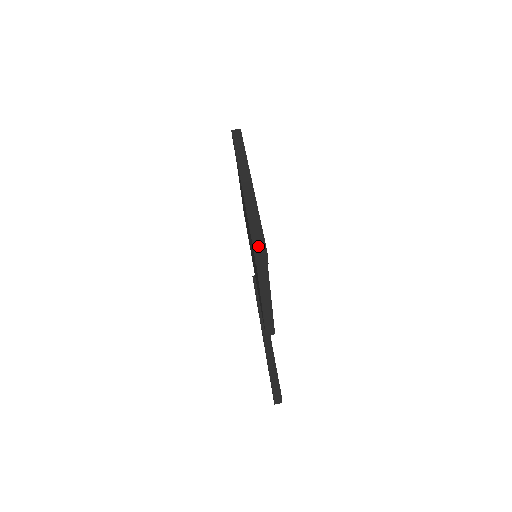
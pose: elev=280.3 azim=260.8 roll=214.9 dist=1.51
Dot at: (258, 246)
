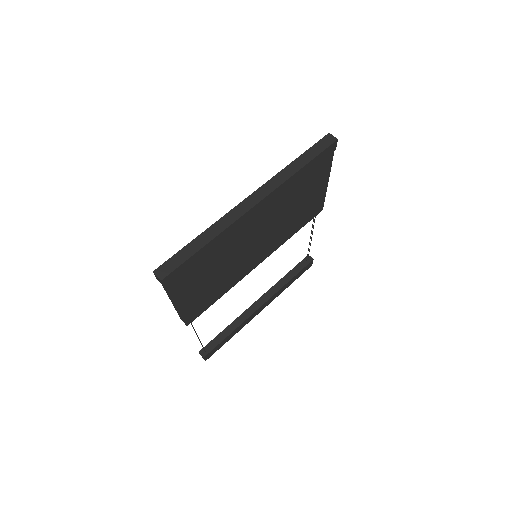
Dot at: (163, 269)
